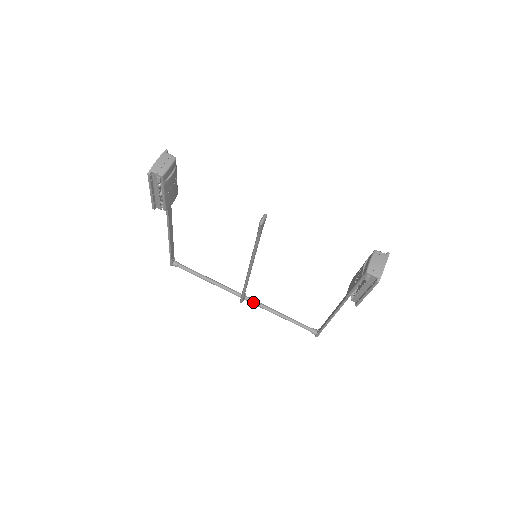
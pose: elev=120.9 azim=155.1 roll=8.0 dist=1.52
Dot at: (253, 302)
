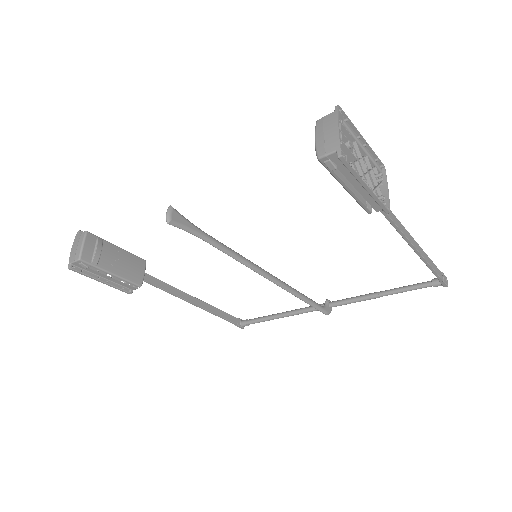
Dot at: (340, 303)
